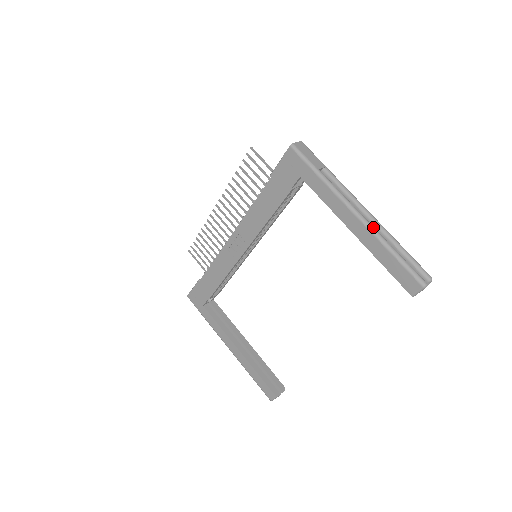
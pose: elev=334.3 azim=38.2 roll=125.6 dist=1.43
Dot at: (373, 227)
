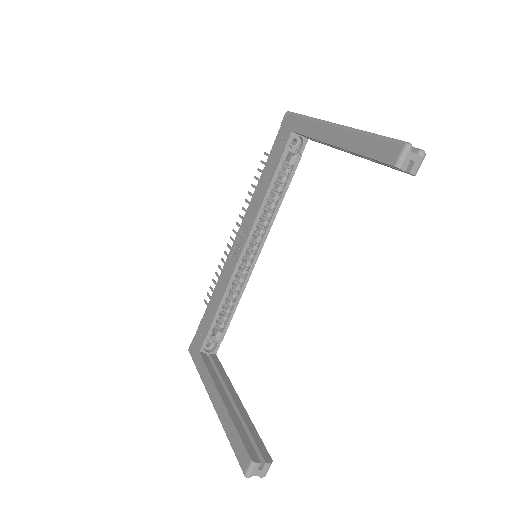
Dot at: (352, 128)
